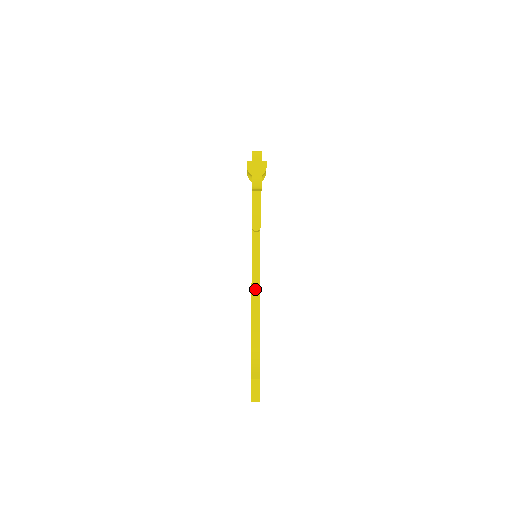
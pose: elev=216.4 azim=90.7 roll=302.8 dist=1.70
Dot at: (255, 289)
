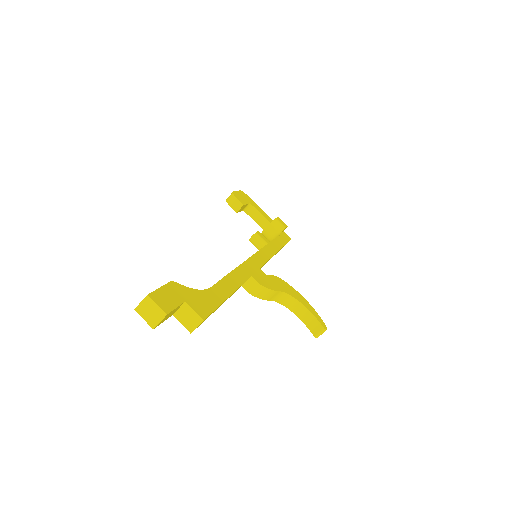
Dot at: occluded
